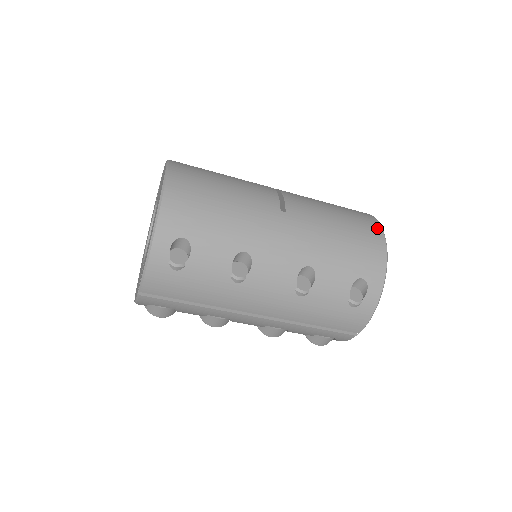
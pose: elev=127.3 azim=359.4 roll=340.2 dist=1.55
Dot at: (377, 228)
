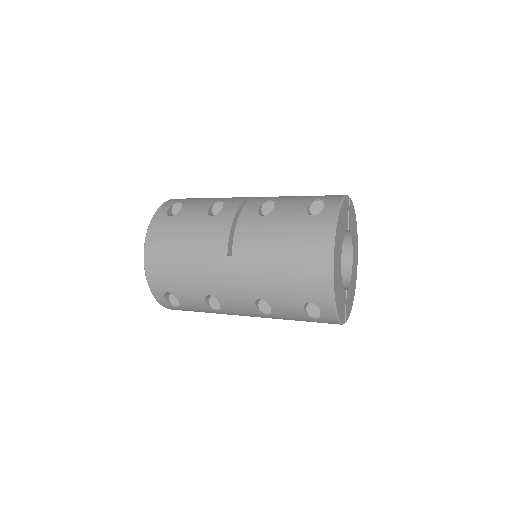
Dot at: (325, 248)
